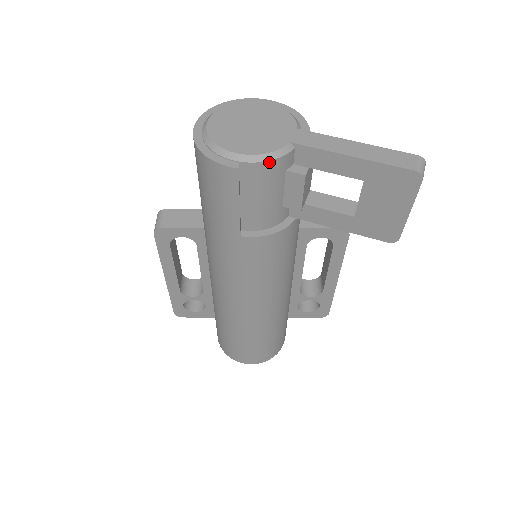
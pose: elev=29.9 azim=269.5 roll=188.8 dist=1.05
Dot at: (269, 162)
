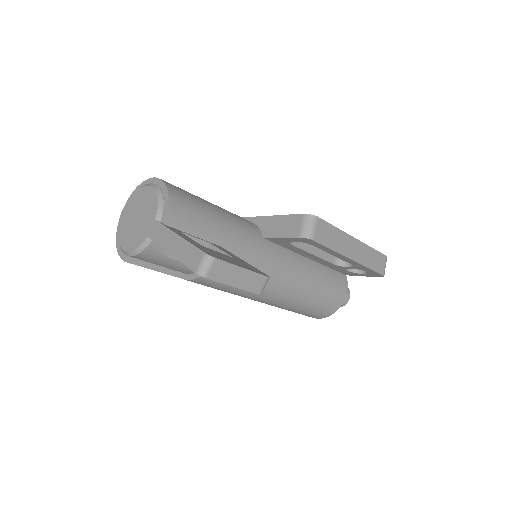
Dot at: (139, 254)
